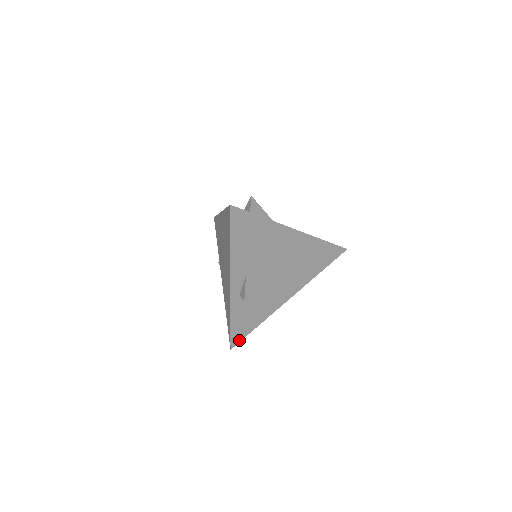
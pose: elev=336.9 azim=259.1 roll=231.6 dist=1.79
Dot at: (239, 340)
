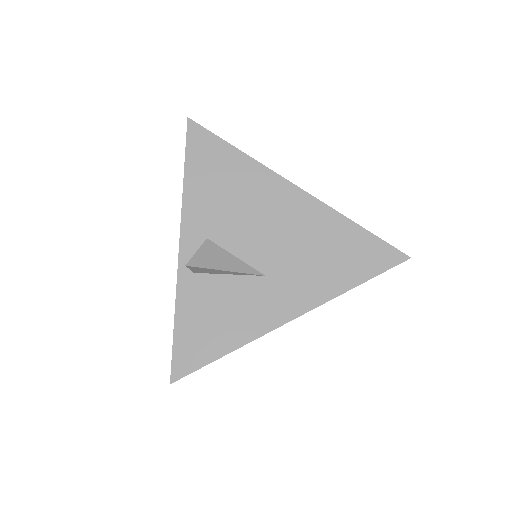
Dot at: (188, 370)
